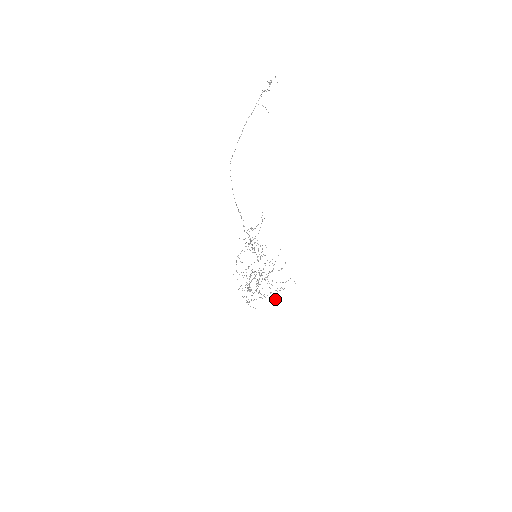
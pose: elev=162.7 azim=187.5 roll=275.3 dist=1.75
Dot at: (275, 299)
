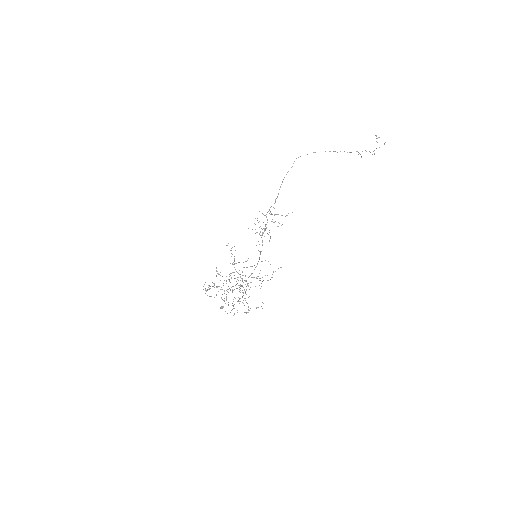
Dot at: occluded
